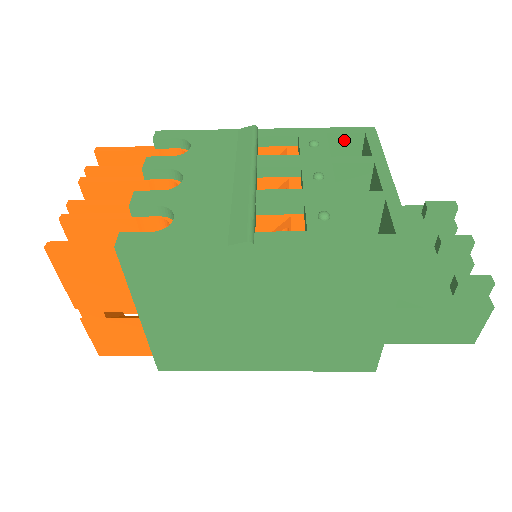
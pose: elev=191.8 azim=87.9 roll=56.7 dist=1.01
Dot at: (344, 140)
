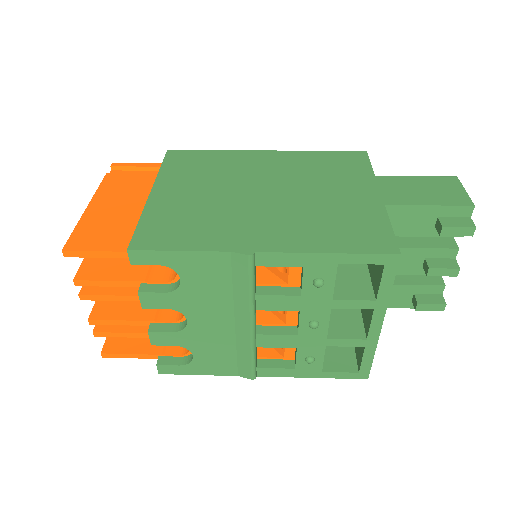
Dot at: occluded
